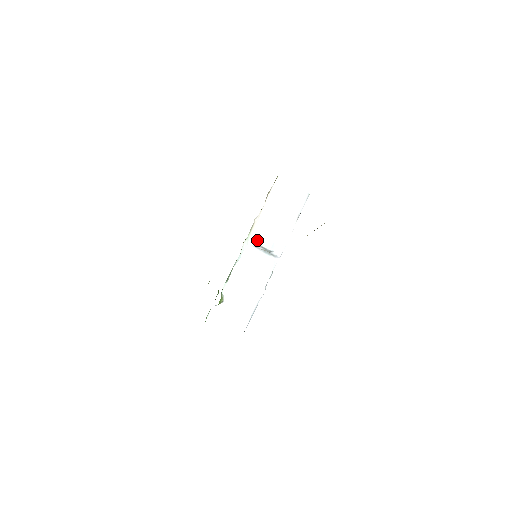
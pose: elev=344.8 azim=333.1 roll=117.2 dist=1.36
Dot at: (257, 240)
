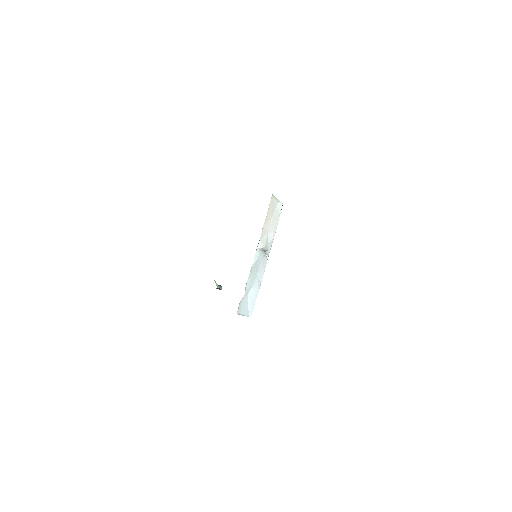
Dot at: (262, 244)
